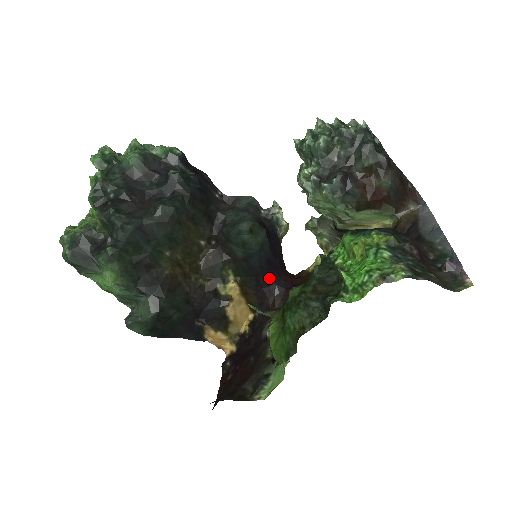
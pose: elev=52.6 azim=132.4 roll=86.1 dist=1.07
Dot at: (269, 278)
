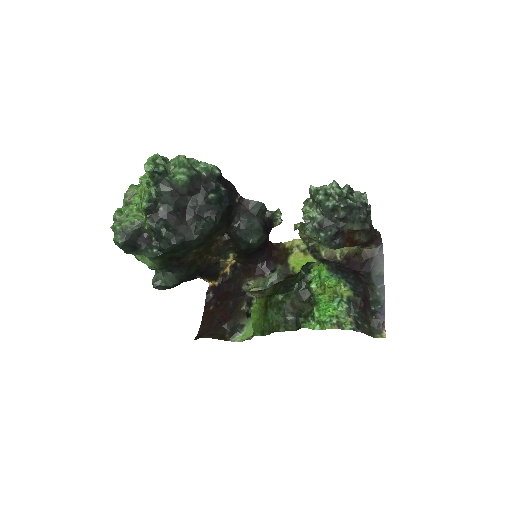
Dot at: (257, 254)
